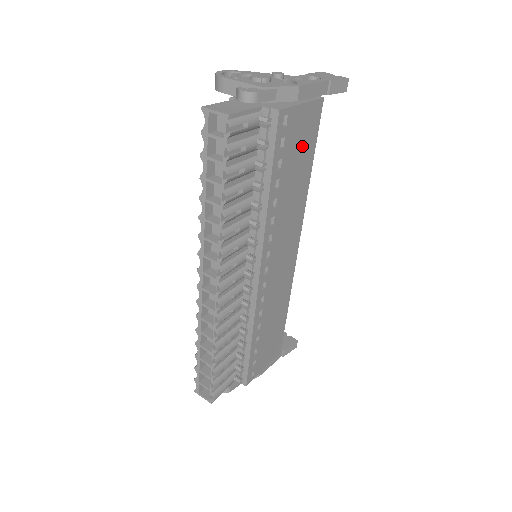
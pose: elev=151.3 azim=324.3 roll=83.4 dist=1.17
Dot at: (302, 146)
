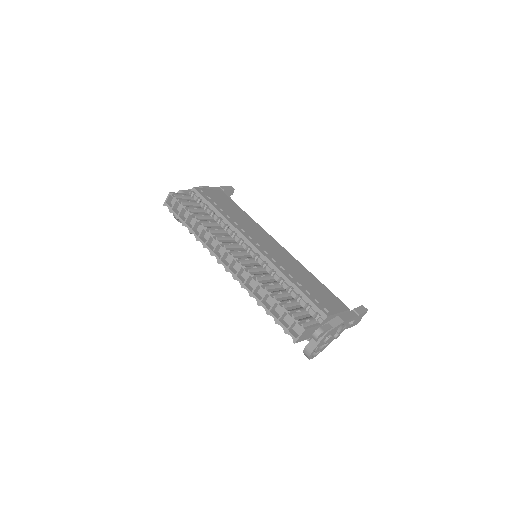
Dot at: (226, 202)
